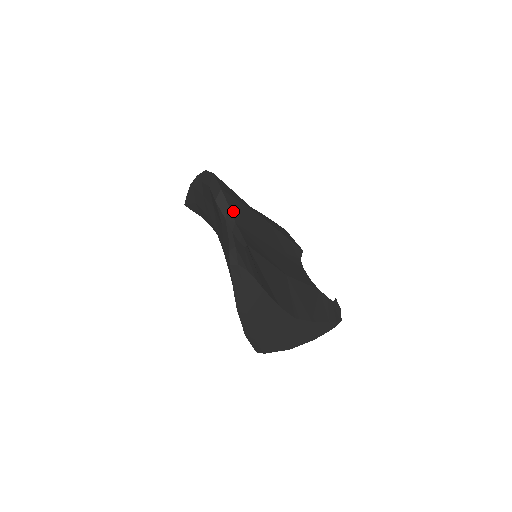
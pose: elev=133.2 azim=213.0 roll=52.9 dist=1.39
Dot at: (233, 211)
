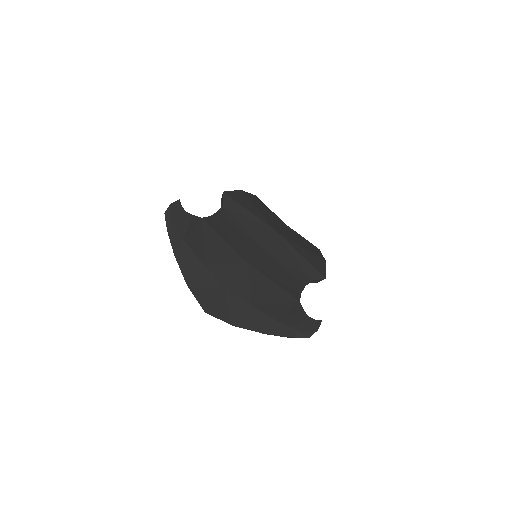
Dot at: (226, 207)
